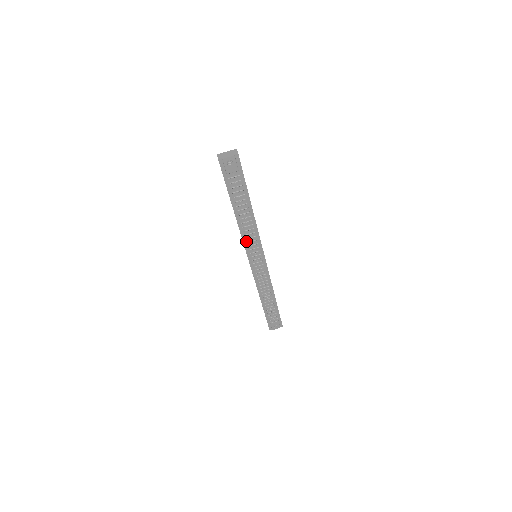
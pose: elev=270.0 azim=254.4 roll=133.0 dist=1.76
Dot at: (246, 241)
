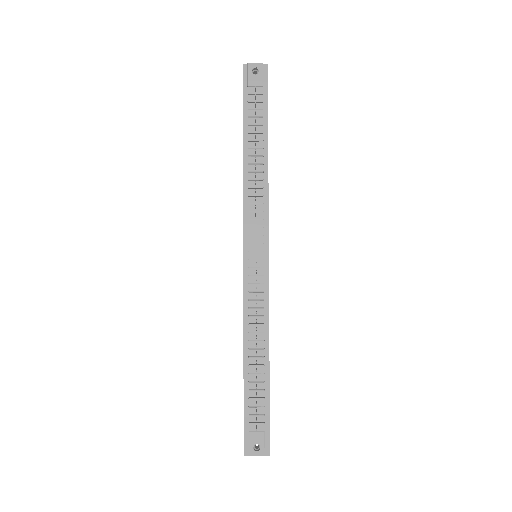
Dot at: (248, 209)
